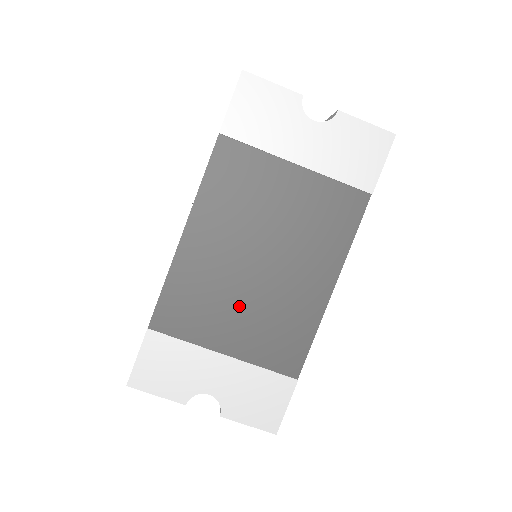
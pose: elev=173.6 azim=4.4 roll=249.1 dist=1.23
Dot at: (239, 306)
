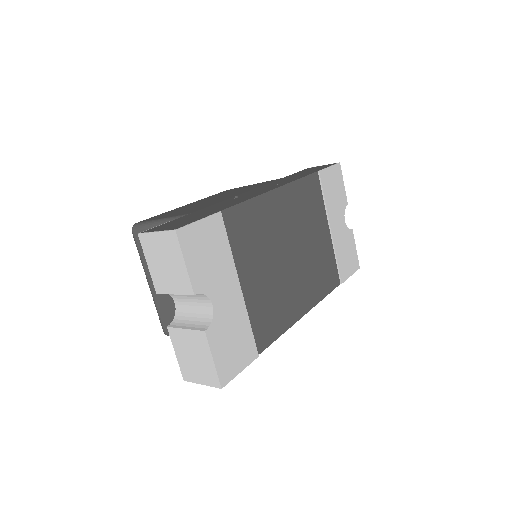
Dot at: (267, 266)
